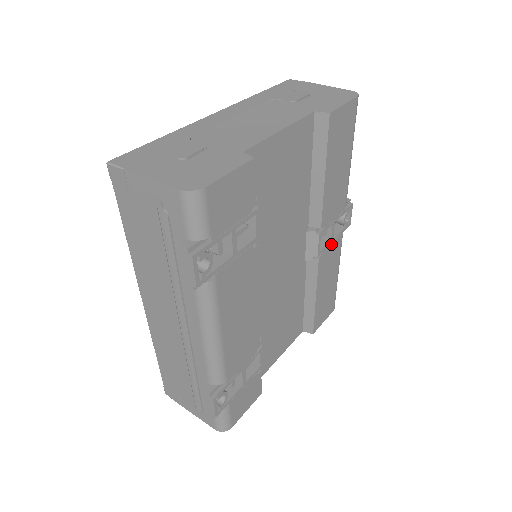
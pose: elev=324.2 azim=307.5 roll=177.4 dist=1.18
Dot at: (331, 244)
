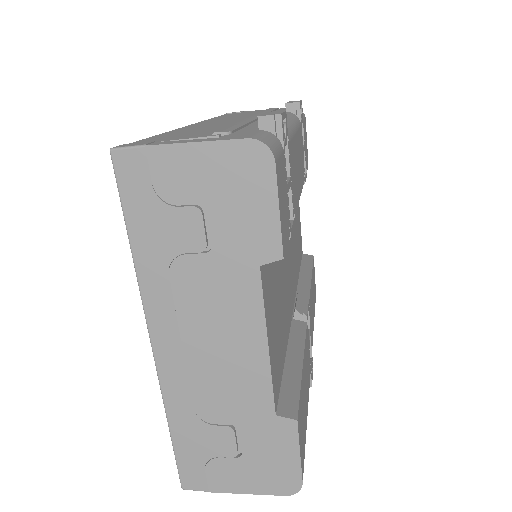
Dot at: occluded
